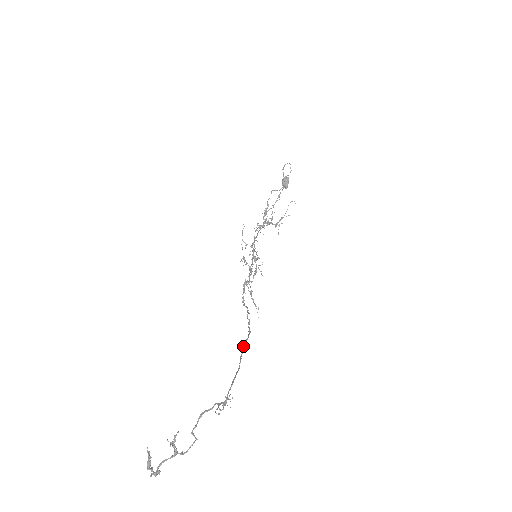
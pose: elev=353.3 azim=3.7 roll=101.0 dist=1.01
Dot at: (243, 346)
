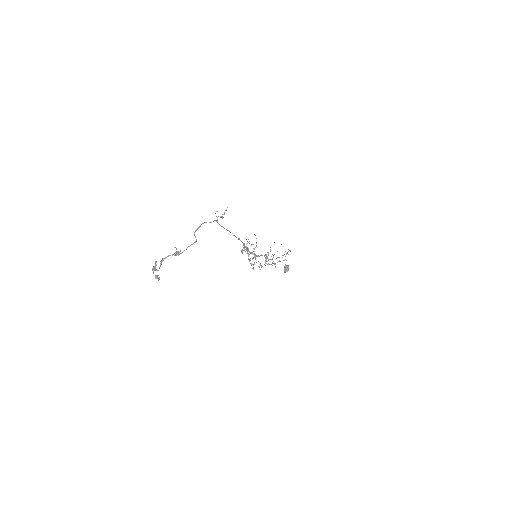
Dot at: (238, 238)
